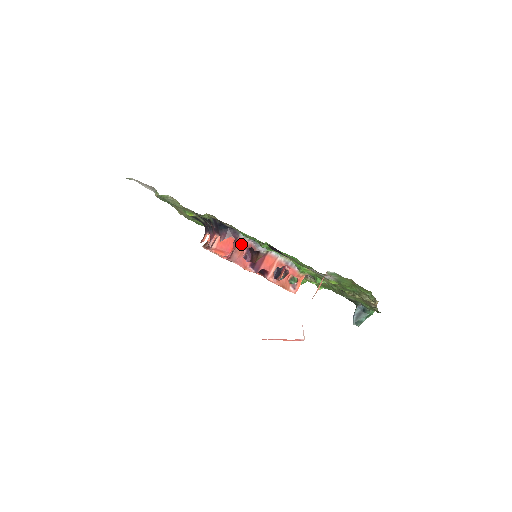
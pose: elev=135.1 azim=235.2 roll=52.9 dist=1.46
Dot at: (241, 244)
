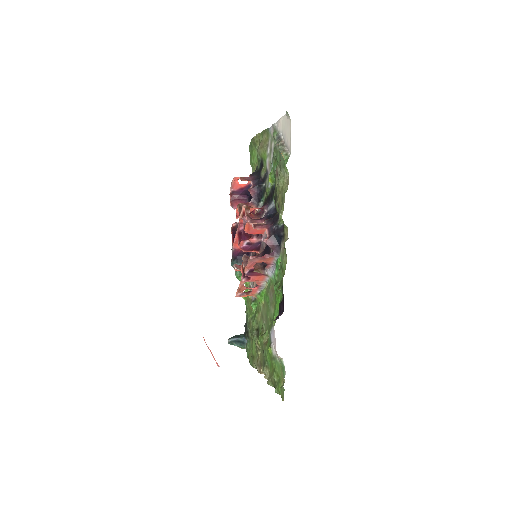
Dot at: (269, 259)
